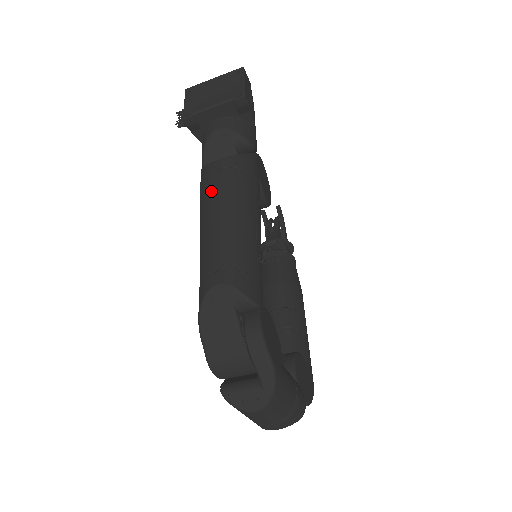
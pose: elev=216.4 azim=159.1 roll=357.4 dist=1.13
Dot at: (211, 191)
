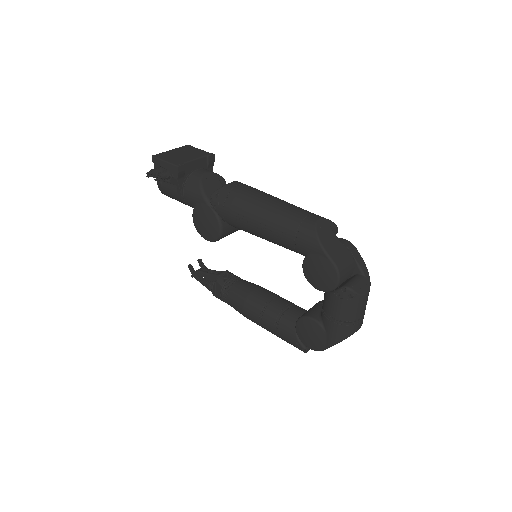
Dot at: (250, 193)
